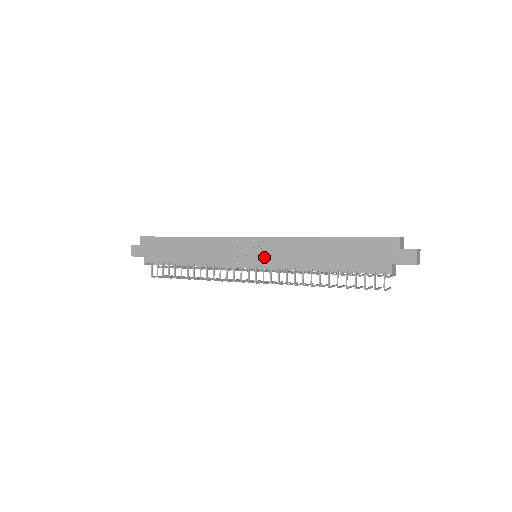
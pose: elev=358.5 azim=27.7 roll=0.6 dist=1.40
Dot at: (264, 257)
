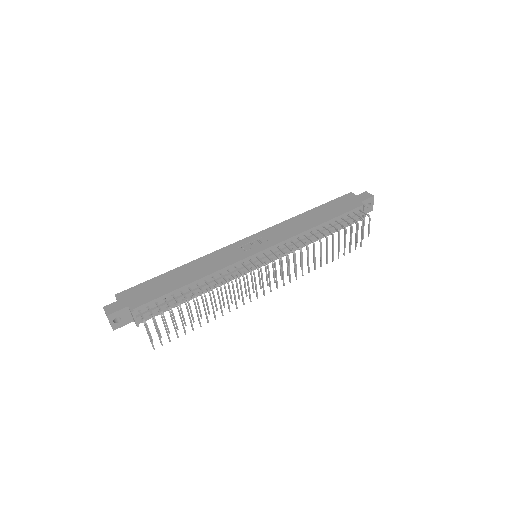
Dot at: (268, 241)
